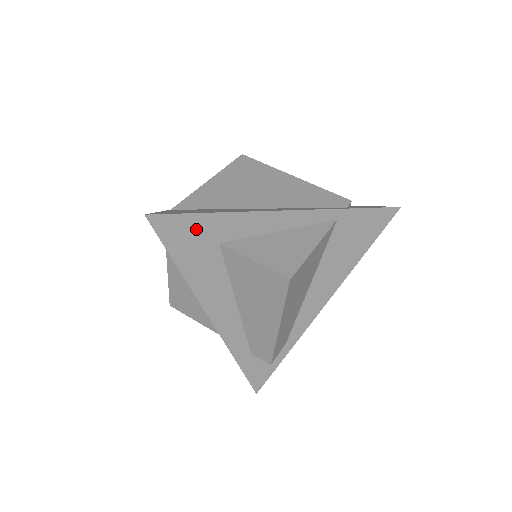
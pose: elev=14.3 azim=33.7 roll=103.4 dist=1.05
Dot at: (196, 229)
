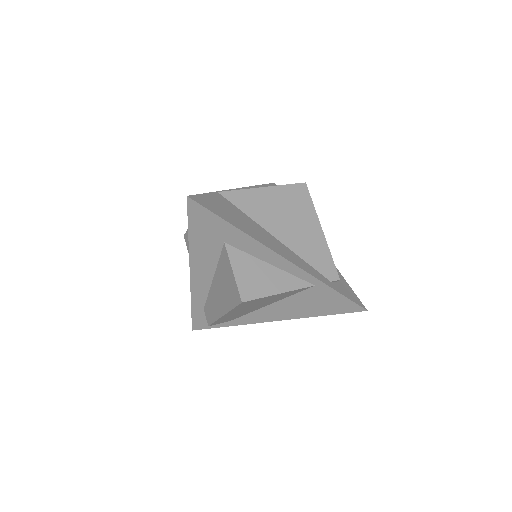
Dot at: (215, 225)
